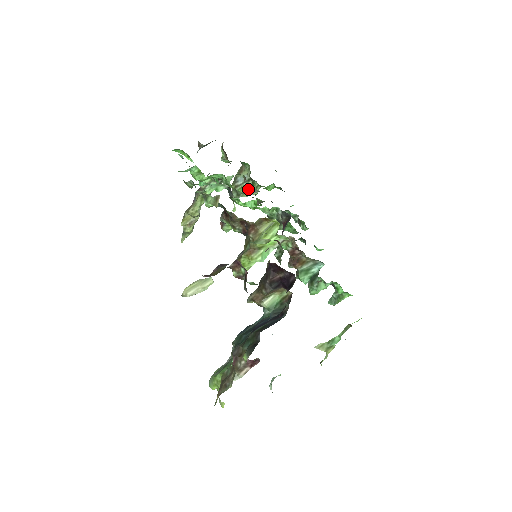
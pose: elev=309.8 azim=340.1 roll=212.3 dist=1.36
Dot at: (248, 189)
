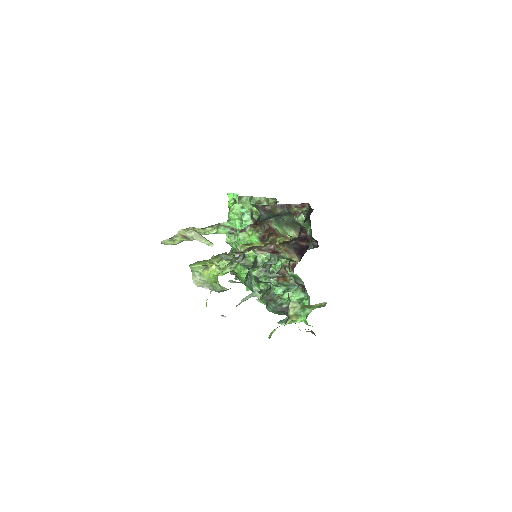
Dot at: occluded
